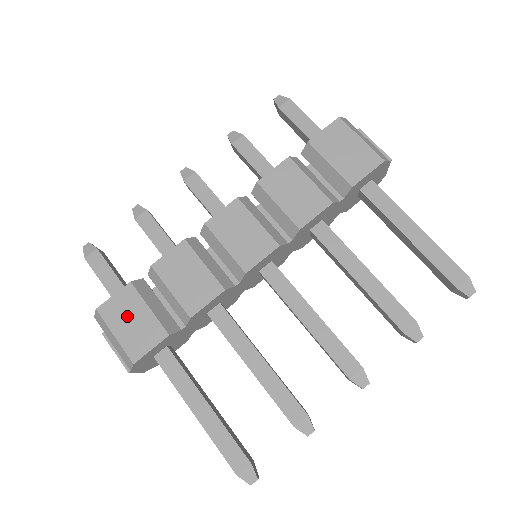
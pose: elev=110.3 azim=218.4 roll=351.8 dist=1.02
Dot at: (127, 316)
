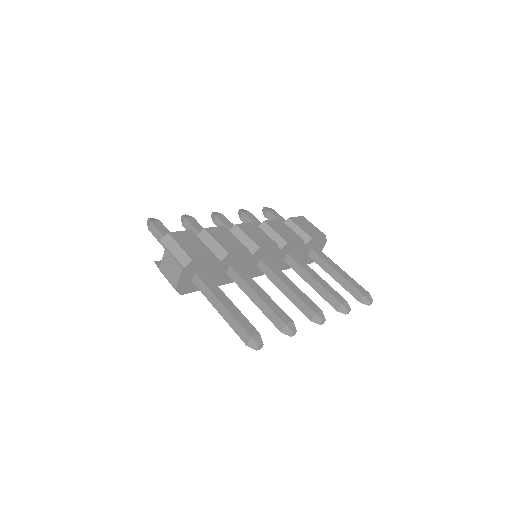
Dot at: (189, 241)
